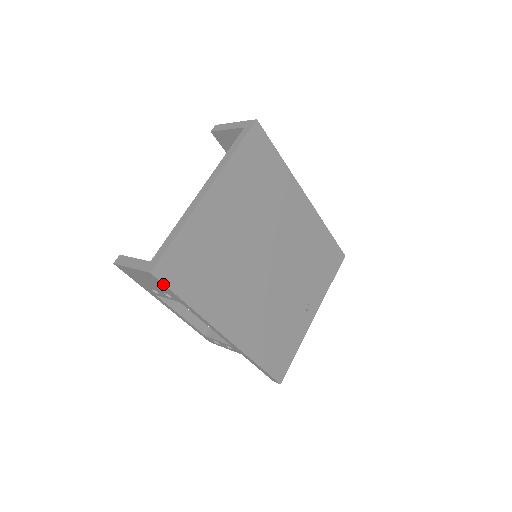
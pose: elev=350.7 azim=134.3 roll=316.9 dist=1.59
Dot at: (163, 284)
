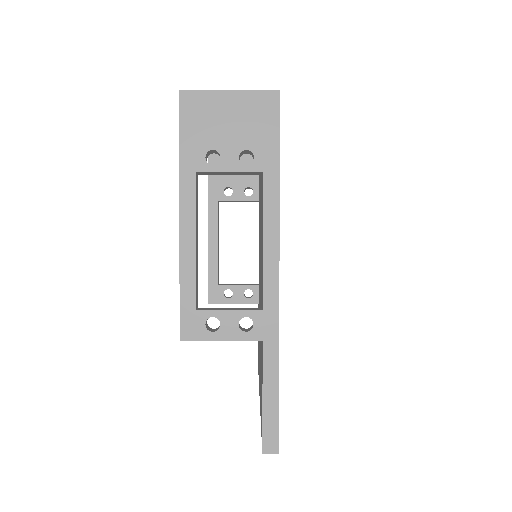
Dot at: (279, 118)
